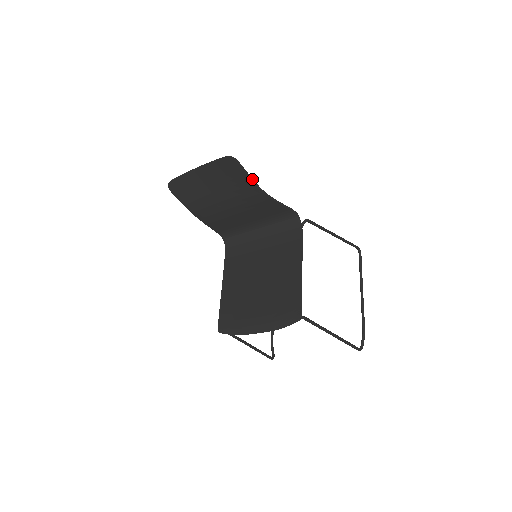
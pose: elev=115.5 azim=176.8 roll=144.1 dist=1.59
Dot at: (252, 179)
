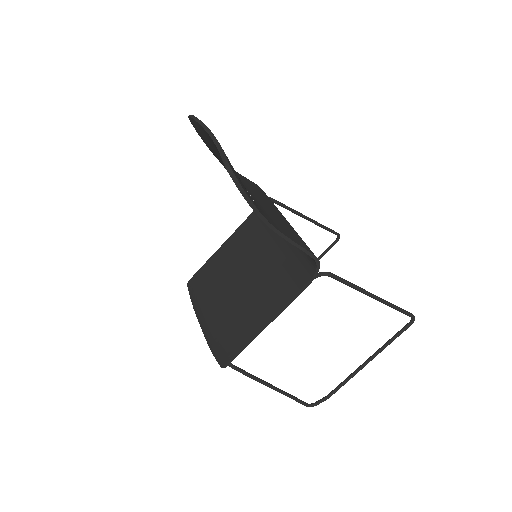
Dot at: (253, 205)
